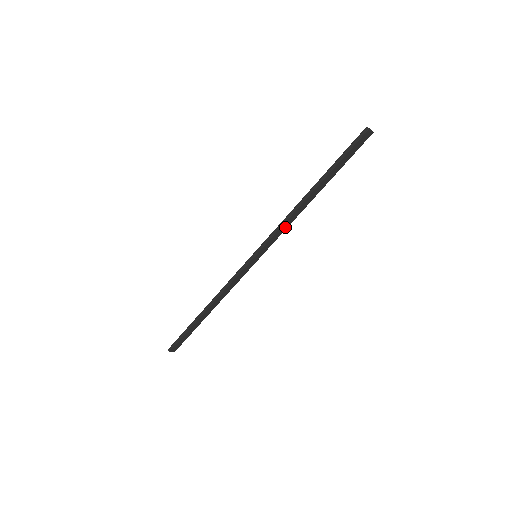
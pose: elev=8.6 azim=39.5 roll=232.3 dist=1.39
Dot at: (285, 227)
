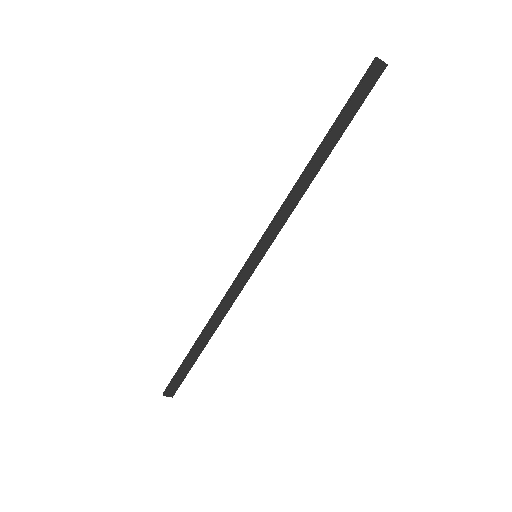
Dot at: (288, 212)
